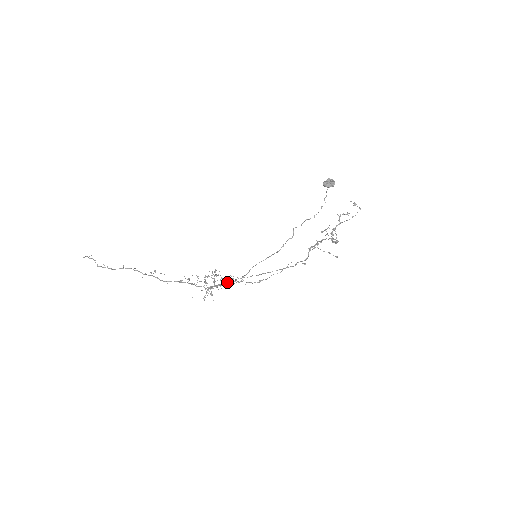
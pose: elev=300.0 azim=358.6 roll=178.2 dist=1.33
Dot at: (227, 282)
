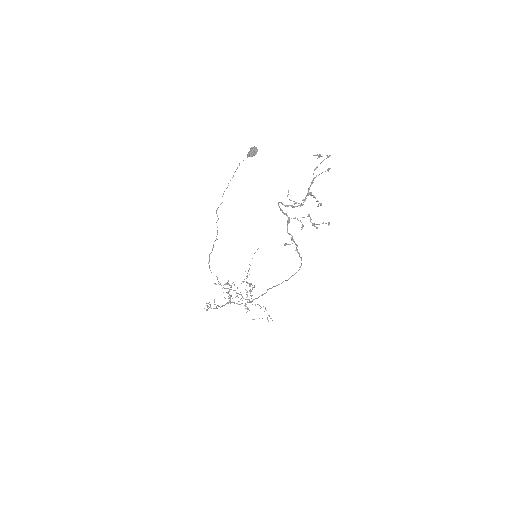
Dot at: occluded
